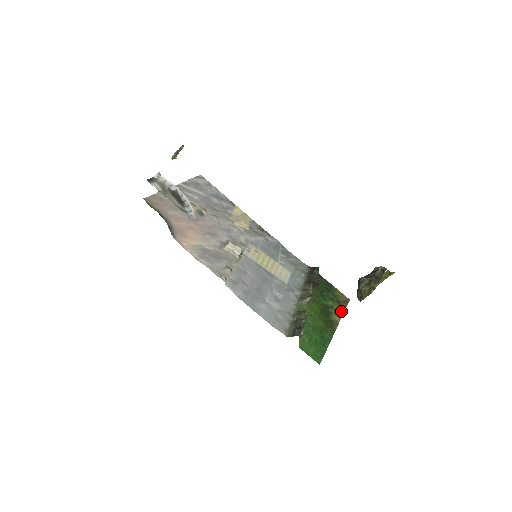
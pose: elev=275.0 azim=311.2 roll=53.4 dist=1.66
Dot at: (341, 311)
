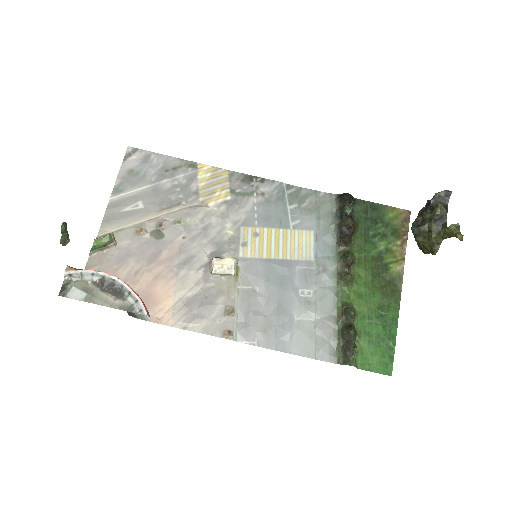
Dot at: (402, 247)
